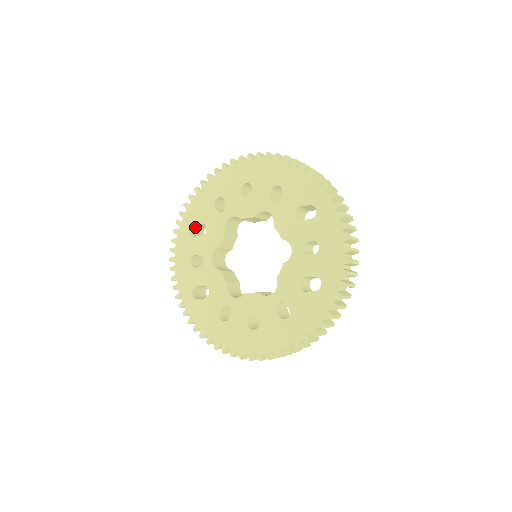
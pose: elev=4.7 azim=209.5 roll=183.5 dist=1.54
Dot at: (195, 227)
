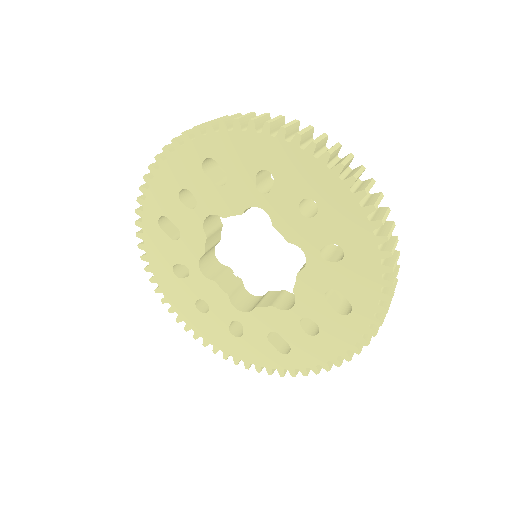
Dot at: occluded
